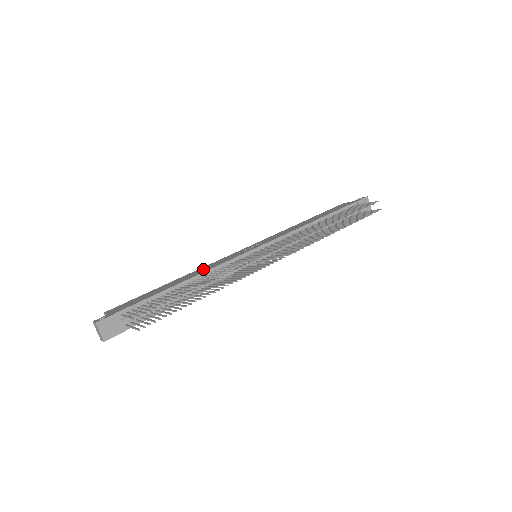
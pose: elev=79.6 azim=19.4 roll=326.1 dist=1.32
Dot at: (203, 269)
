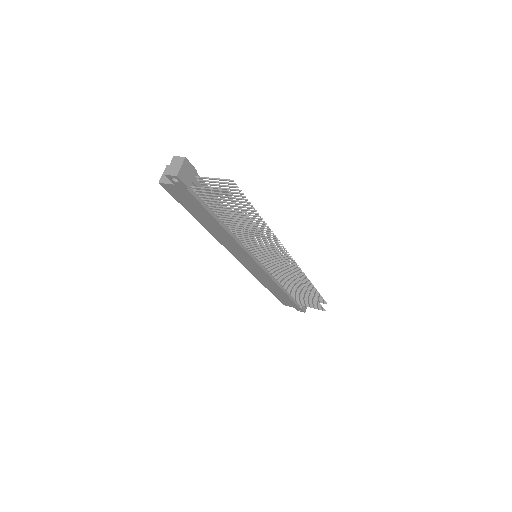
Dot at: occluded
